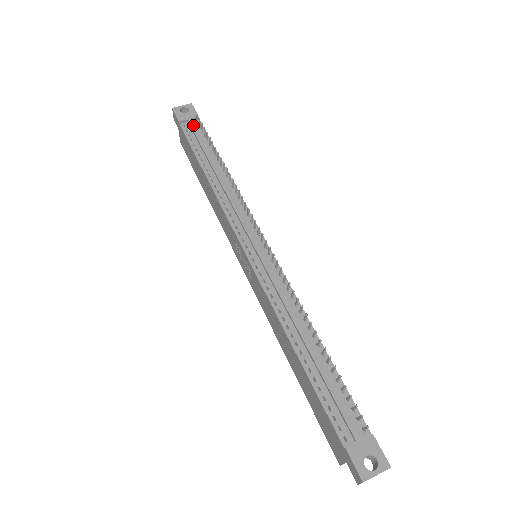
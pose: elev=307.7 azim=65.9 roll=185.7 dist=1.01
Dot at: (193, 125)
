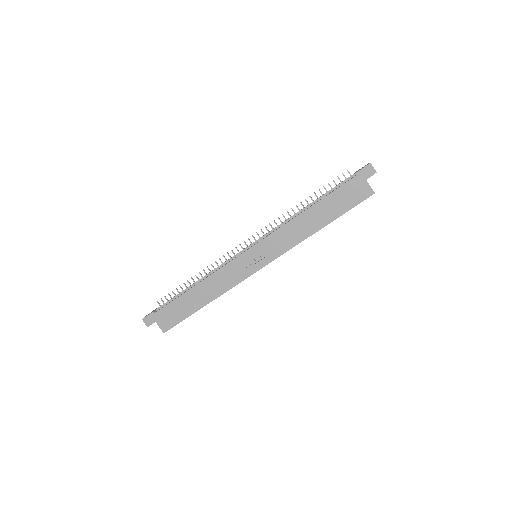
Dot at: (161, 305)
